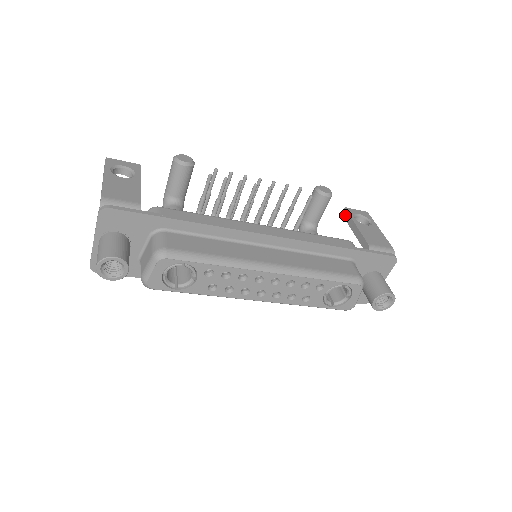
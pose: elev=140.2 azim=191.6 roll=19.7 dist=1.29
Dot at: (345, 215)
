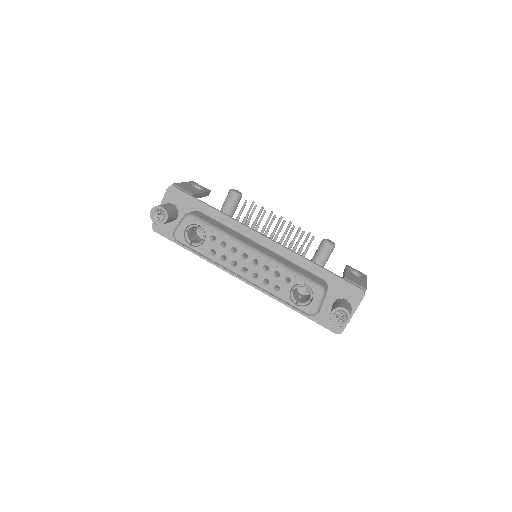
Dot at: occluded
